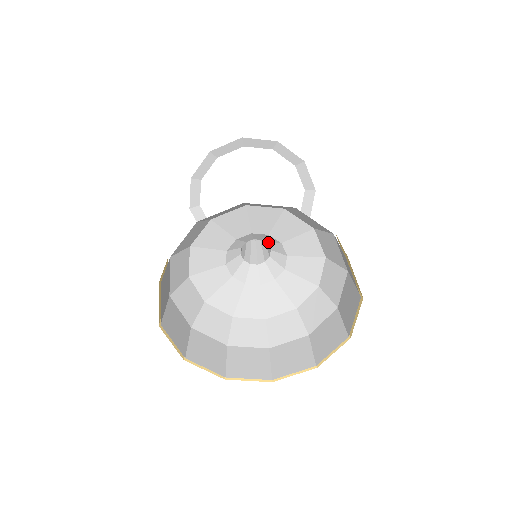
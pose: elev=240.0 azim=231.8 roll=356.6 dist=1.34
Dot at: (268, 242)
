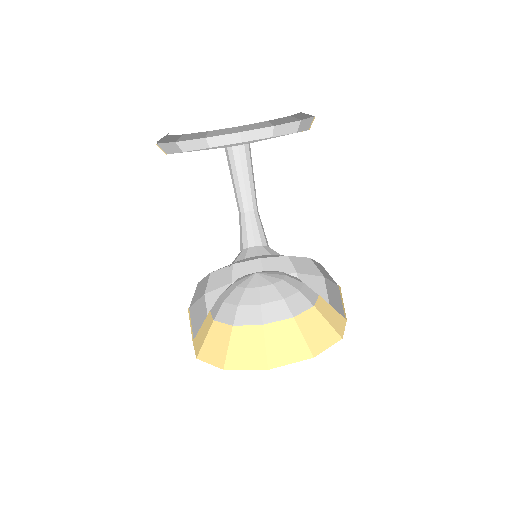
Dot at: occluded
